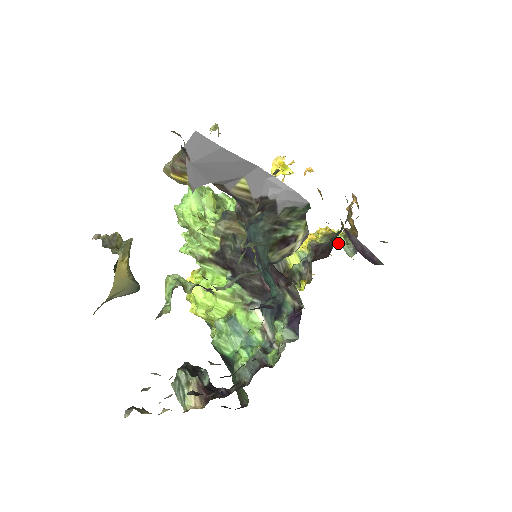
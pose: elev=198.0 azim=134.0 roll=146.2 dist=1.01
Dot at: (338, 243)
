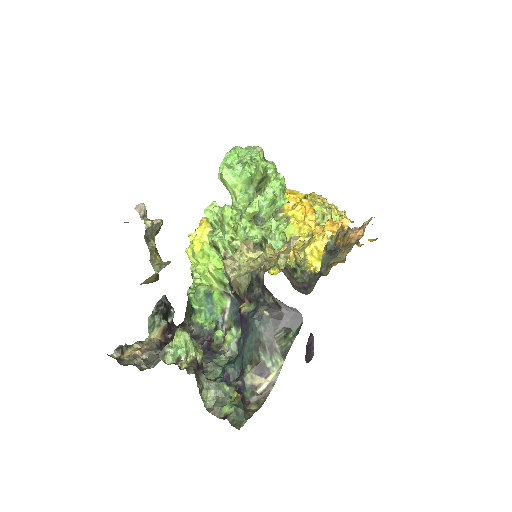
Dot at: occluded
